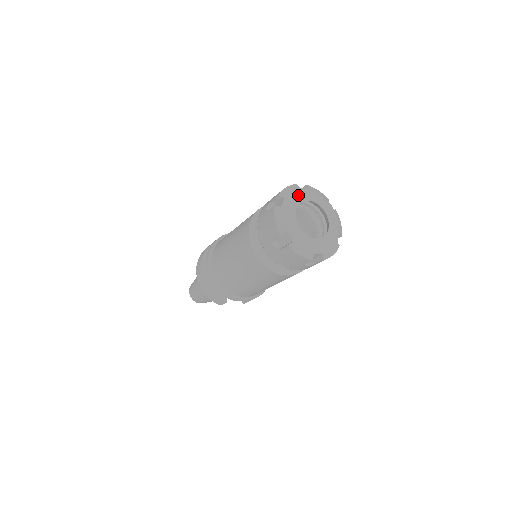
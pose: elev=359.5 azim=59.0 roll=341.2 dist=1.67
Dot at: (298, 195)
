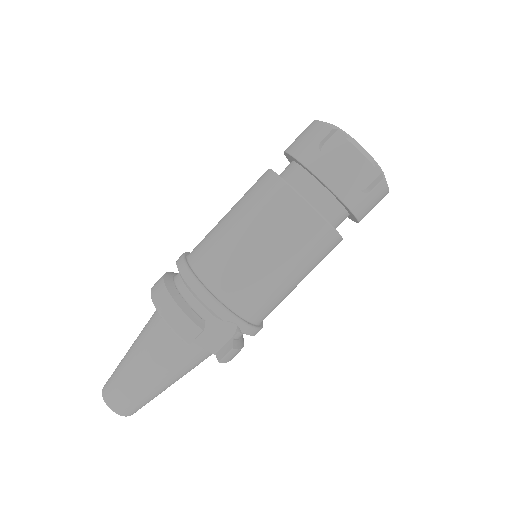
Dot at: occluded
